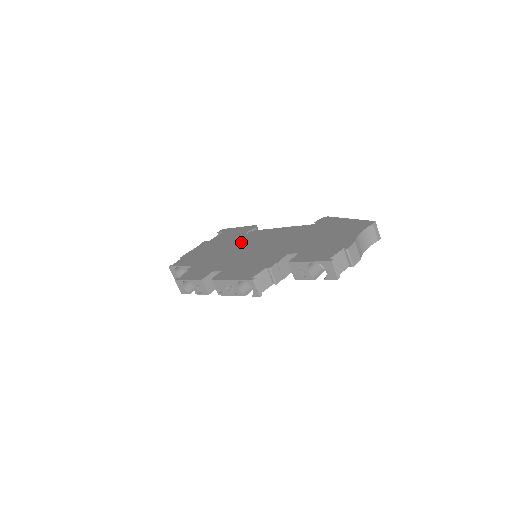
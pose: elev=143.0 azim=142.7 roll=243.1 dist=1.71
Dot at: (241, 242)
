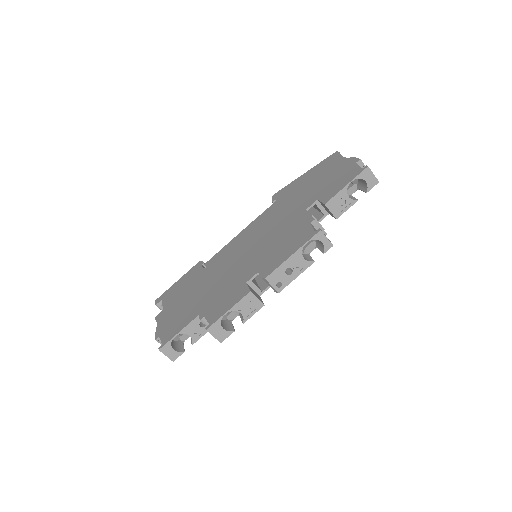
Dot at: (218, 267)
